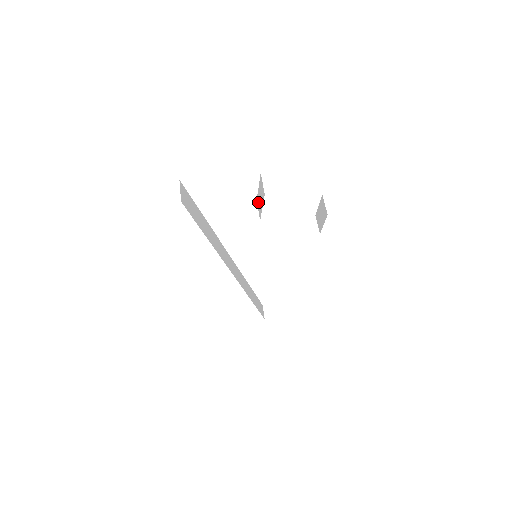
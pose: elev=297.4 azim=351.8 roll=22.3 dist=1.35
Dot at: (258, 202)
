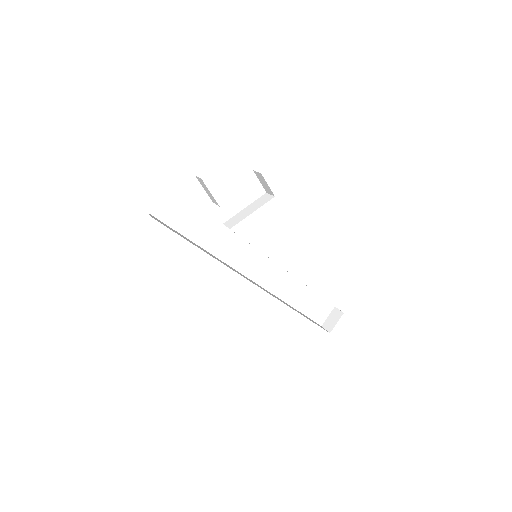
Dot at: (212, 199)
